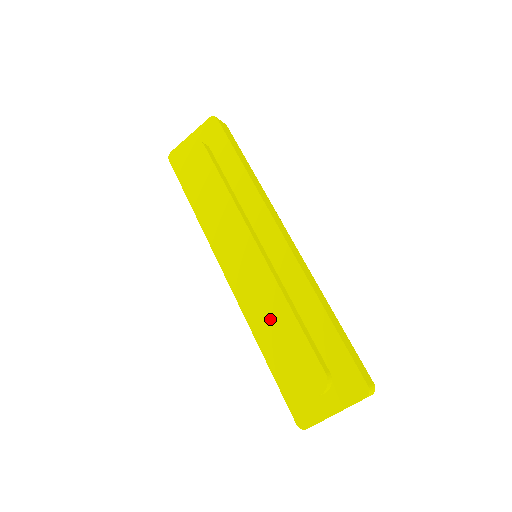
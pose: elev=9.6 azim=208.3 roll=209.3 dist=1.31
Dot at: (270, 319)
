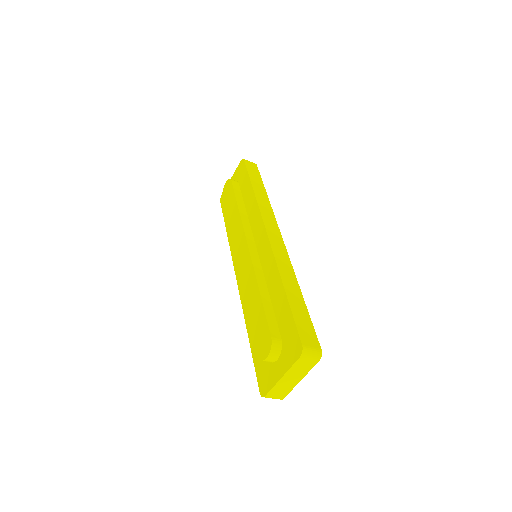
Dot at: (247, 300)
